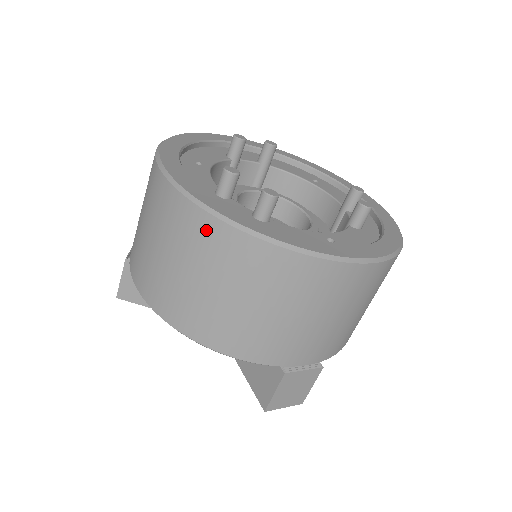
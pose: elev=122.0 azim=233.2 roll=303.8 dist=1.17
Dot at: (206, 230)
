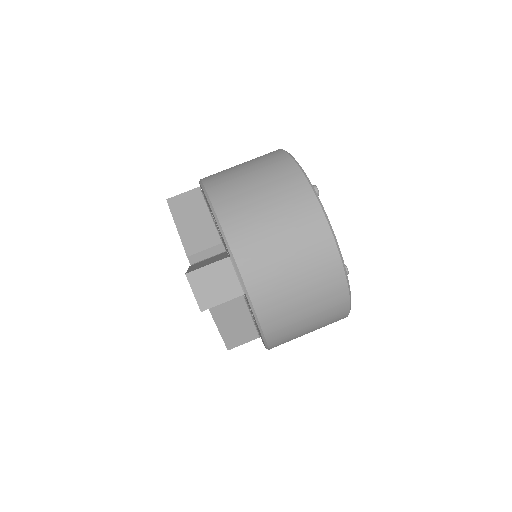
Dot at: (280, 159)
